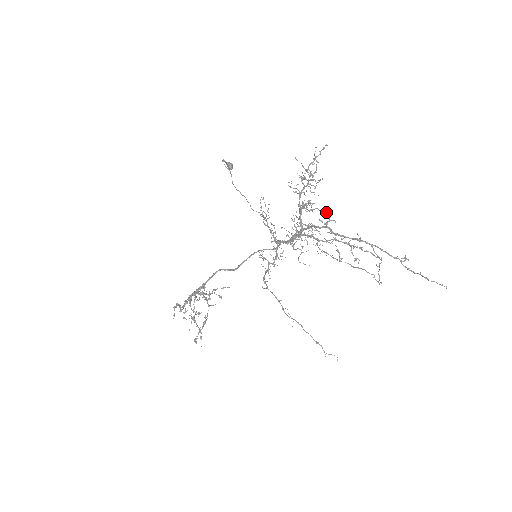
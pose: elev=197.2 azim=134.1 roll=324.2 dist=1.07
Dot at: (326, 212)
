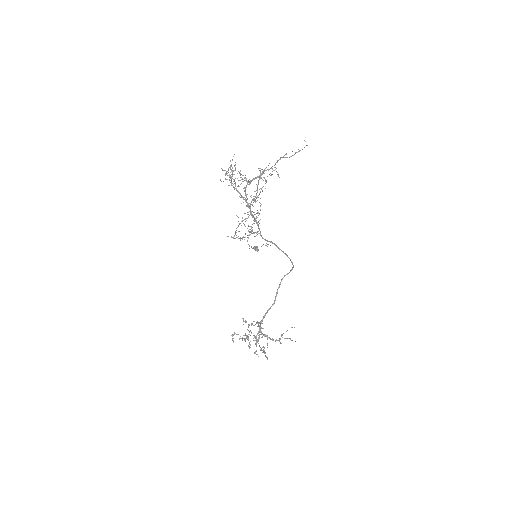
Dot at: occluded
